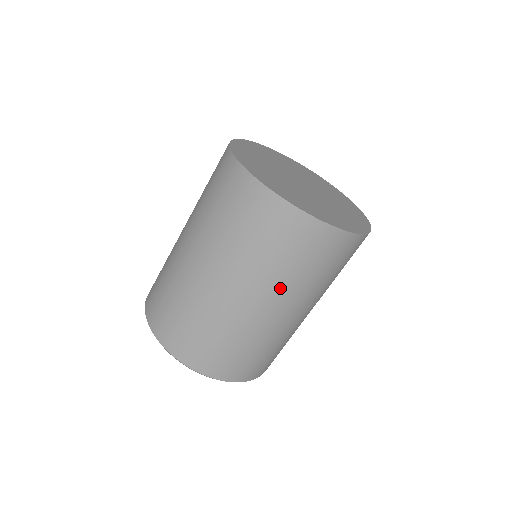
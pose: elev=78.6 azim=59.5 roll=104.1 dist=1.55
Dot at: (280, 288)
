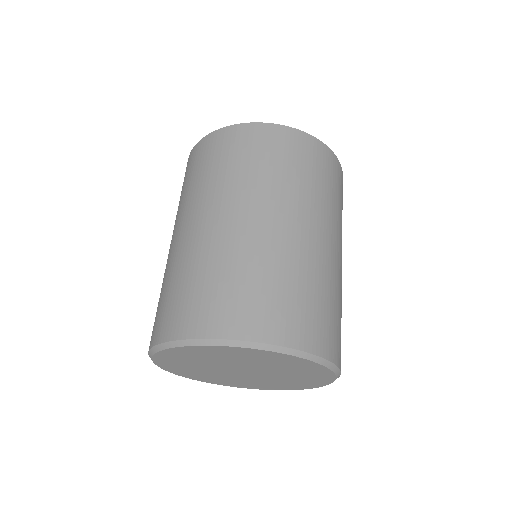
Dot at: (287, 196)
